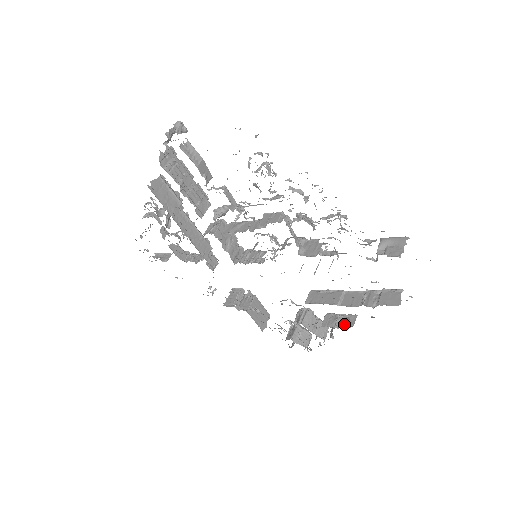
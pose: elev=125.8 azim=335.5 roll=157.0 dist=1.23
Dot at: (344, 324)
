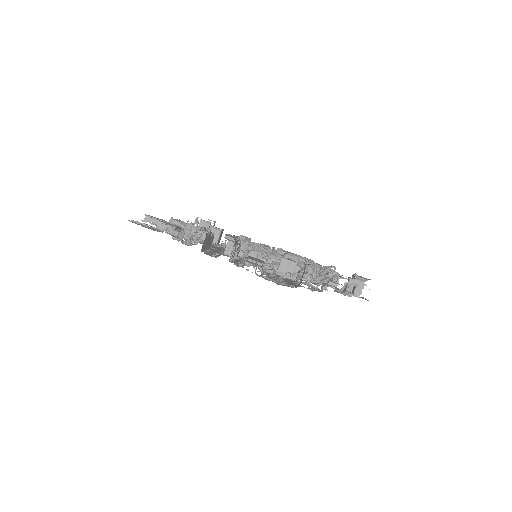
Dot at: occluded
